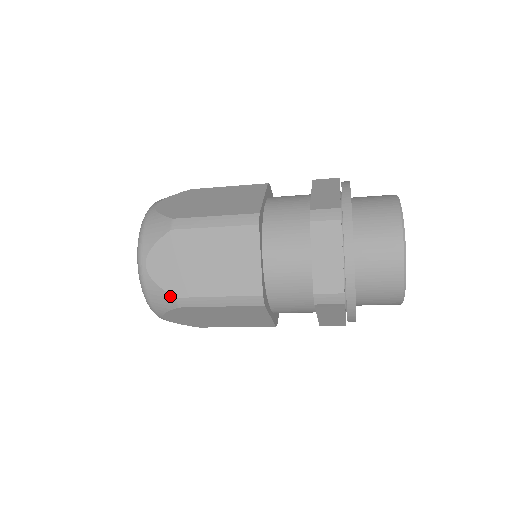
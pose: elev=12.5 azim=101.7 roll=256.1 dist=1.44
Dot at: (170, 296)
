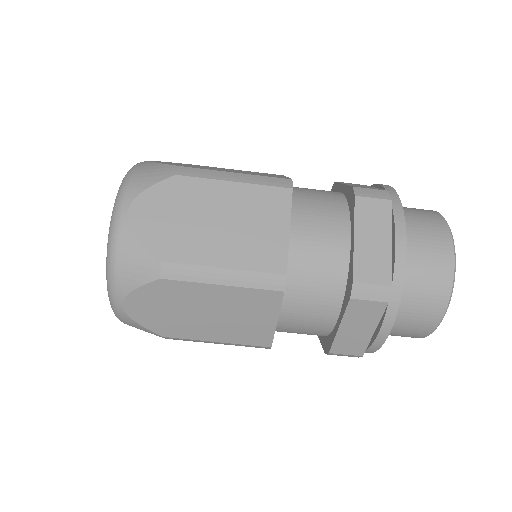
Dot at: (170, 166)
